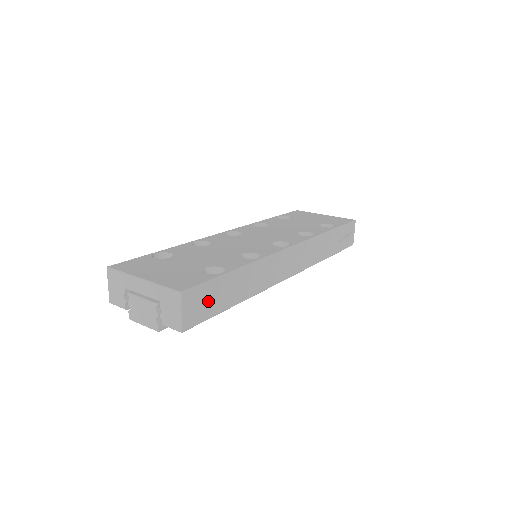
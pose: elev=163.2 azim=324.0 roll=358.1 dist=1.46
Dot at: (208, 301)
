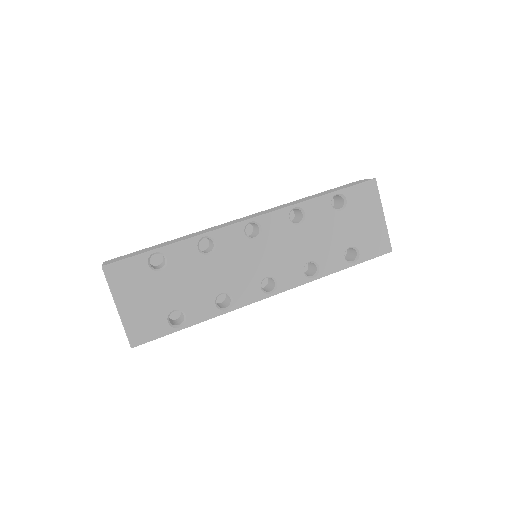
Dot at: occluded
